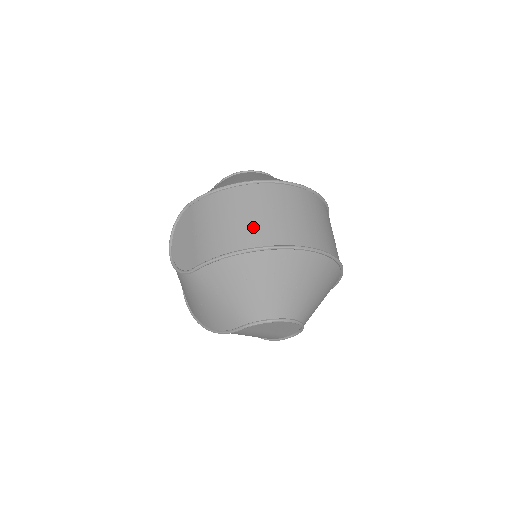
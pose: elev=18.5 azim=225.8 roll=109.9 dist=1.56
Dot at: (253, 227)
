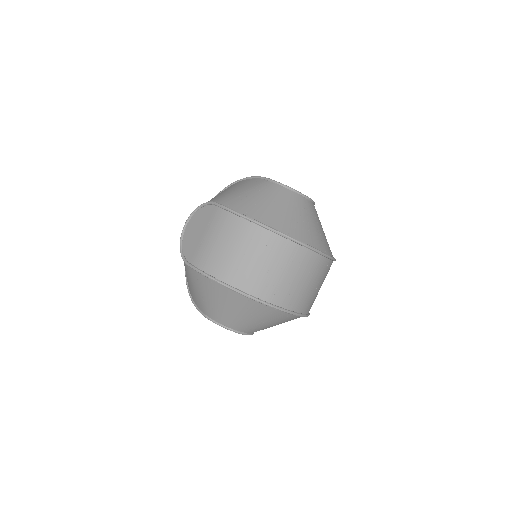
Dot at: (246, 270)
